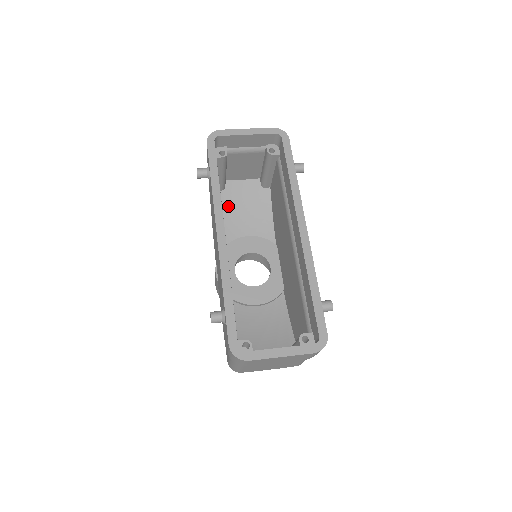
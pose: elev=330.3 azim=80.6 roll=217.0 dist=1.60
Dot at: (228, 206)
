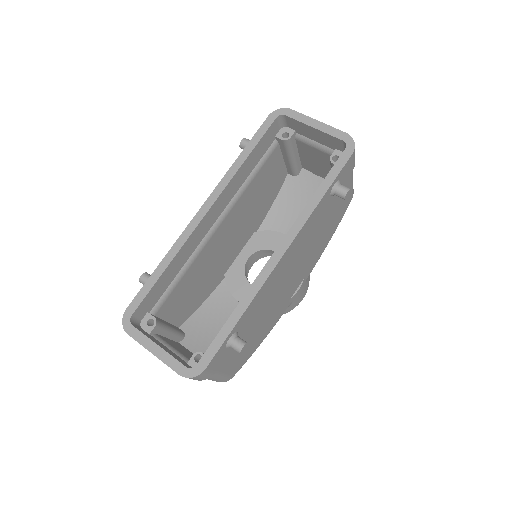
Dot at: (290, 195)
